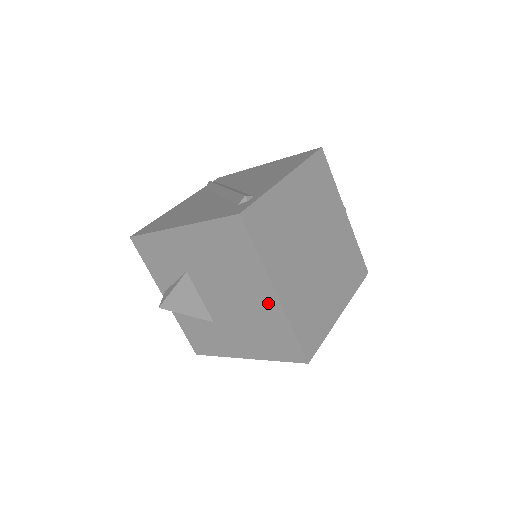
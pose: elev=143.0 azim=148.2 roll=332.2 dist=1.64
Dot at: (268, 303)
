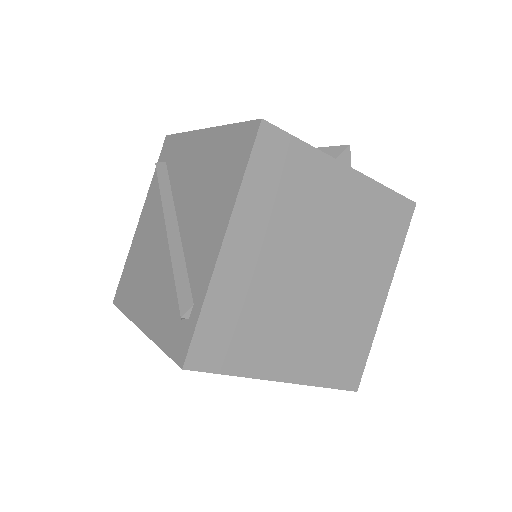
Dot at: occluded
